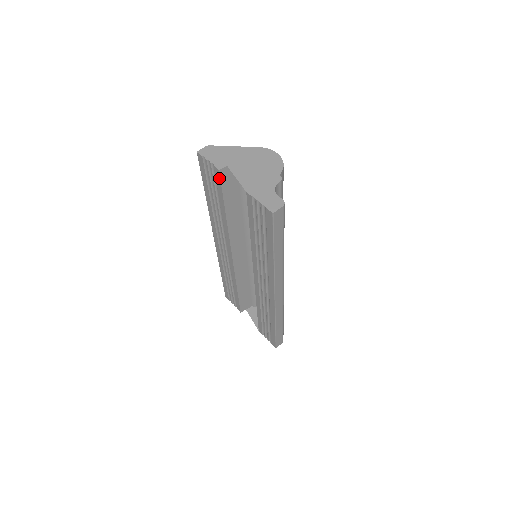
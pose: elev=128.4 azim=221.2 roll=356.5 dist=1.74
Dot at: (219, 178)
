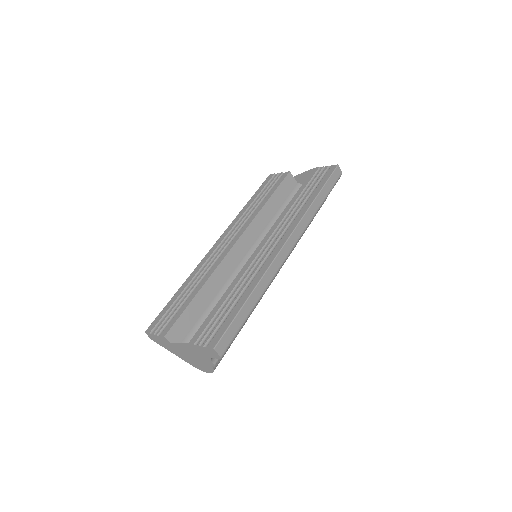
Dot at: (284, 177)
